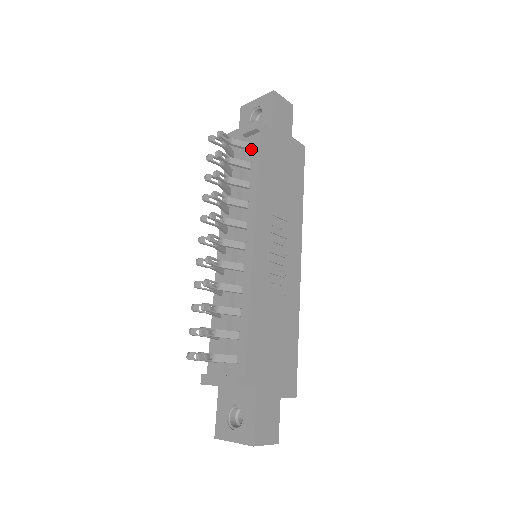
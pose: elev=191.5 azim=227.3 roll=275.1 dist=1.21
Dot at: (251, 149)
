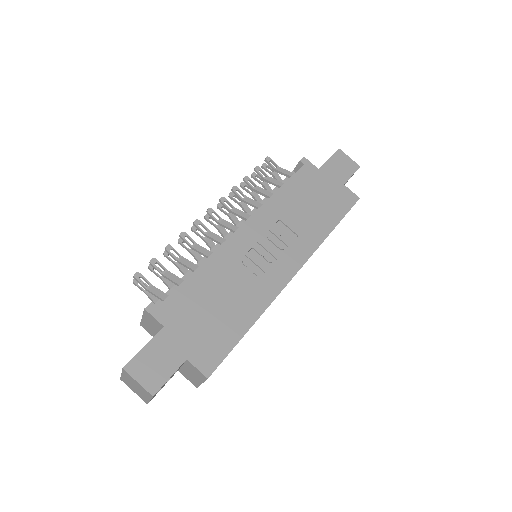
Dot at: occluded
